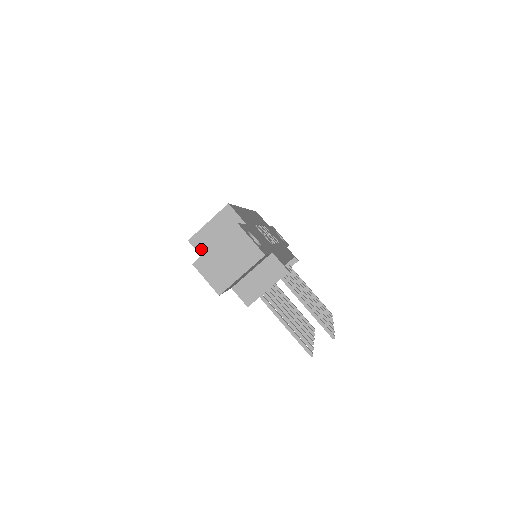
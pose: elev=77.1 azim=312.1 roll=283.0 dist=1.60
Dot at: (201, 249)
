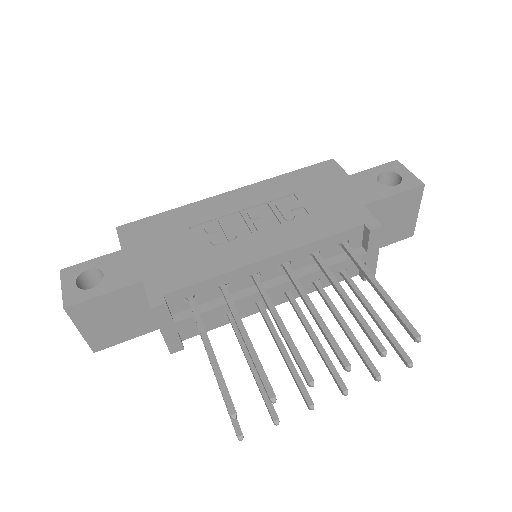
Dot at: occluded
